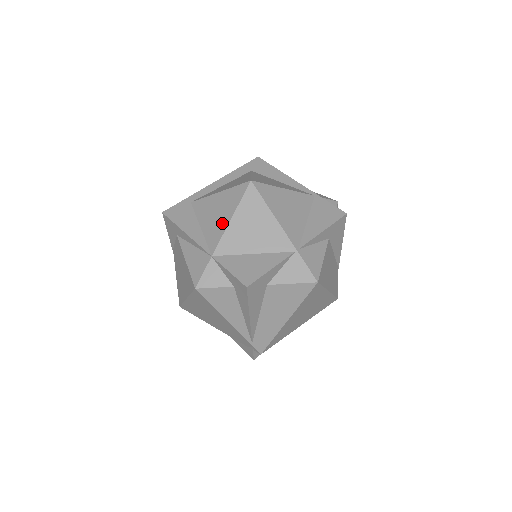
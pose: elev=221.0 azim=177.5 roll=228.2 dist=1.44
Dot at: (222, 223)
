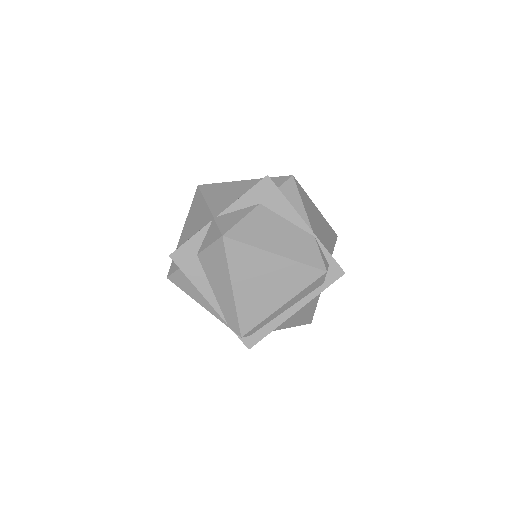
Dot at: occluded
